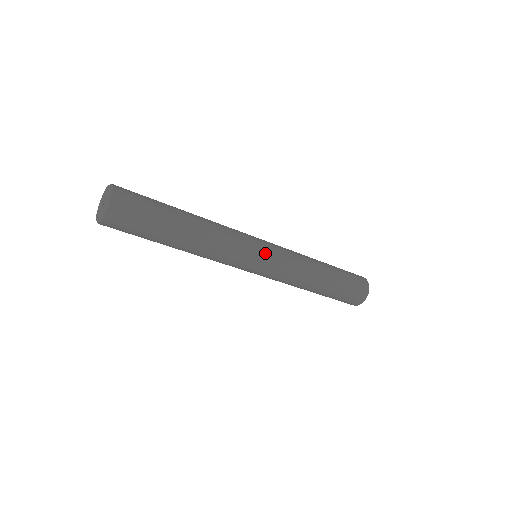
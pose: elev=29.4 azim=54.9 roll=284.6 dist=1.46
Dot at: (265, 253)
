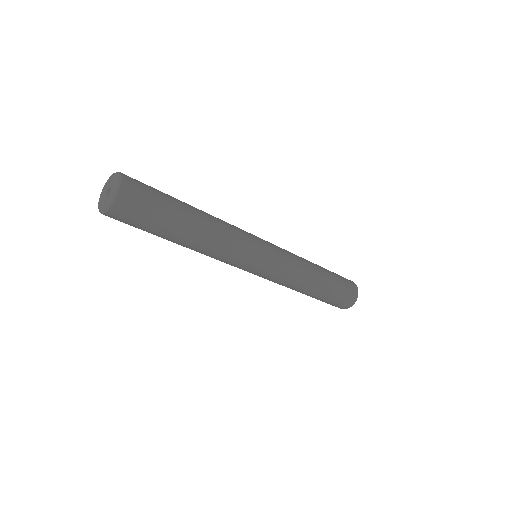
Dot at: (268, 247)
